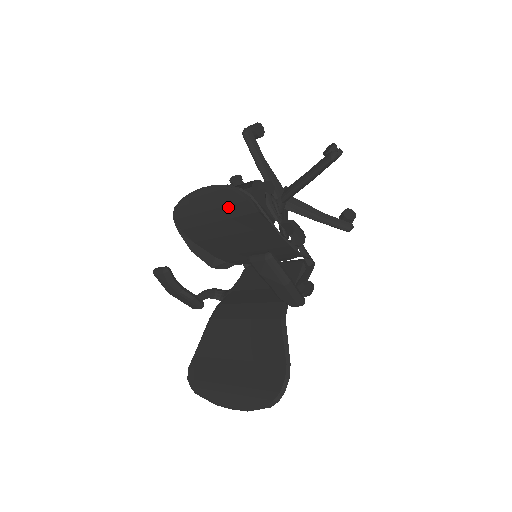
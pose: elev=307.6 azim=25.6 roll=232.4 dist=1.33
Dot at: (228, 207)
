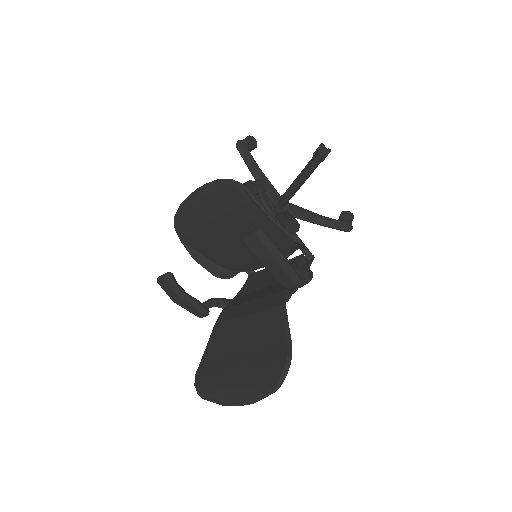
Dot at: (222, 201)
